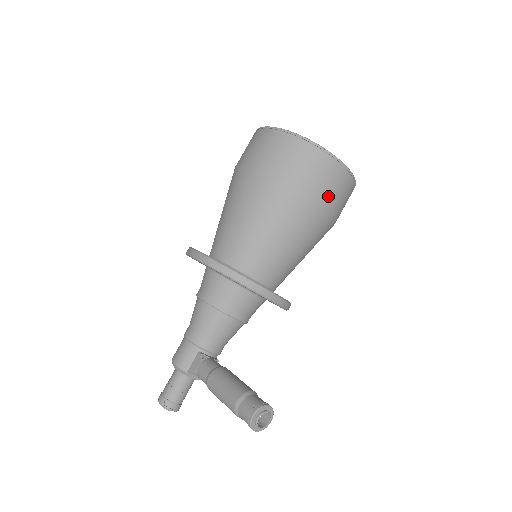
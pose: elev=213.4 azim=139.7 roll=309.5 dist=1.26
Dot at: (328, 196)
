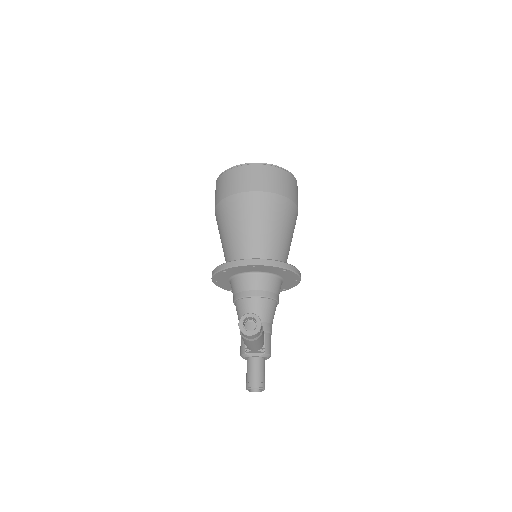
Dot at: (252, 185)
